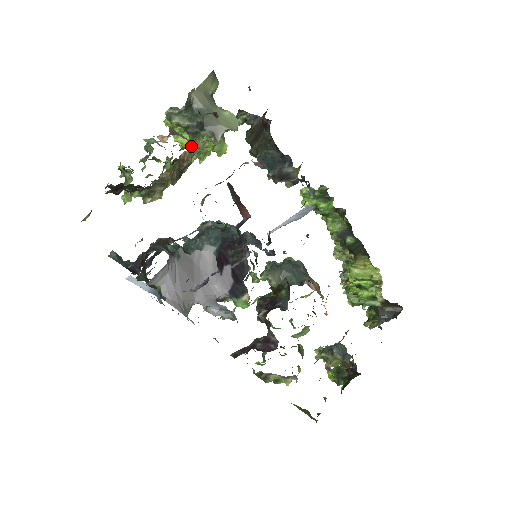
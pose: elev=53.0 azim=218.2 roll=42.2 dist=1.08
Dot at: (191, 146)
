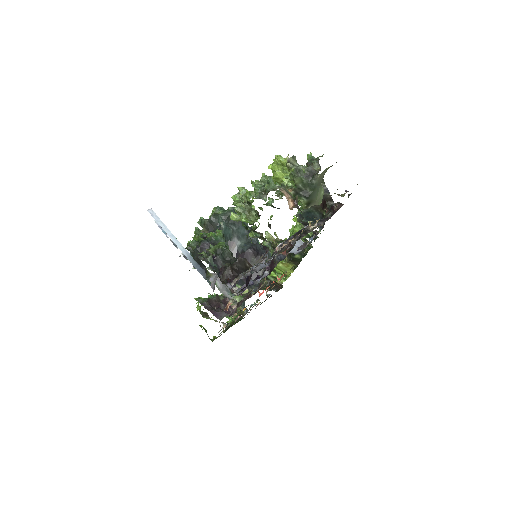
Dot at: occluded
